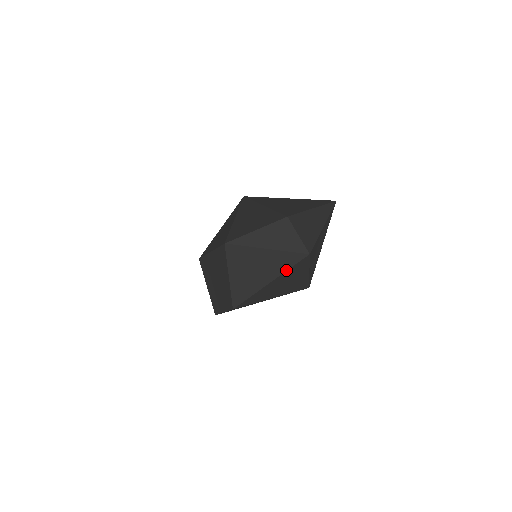
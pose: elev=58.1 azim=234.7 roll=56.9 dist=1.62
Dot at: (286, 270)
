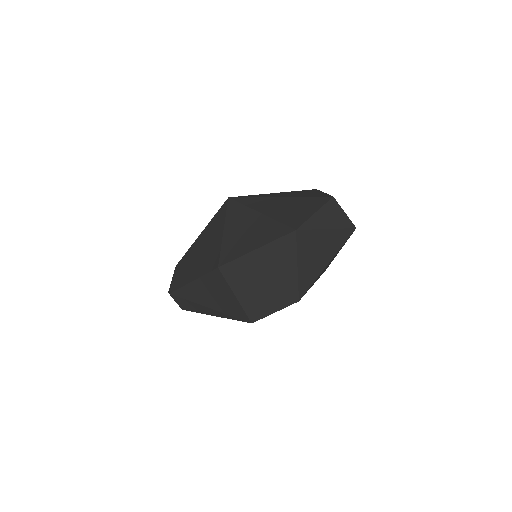
Dot at: (340, 248)
